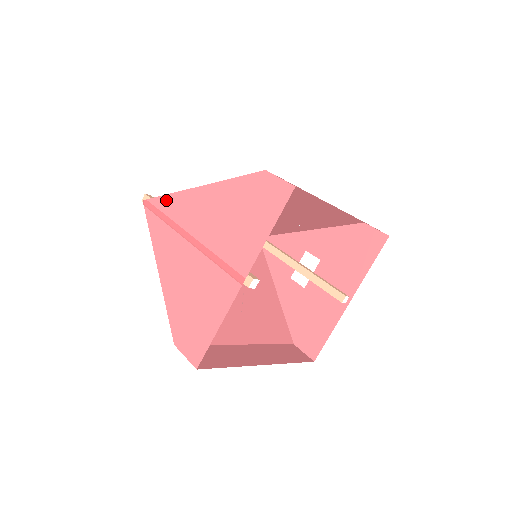
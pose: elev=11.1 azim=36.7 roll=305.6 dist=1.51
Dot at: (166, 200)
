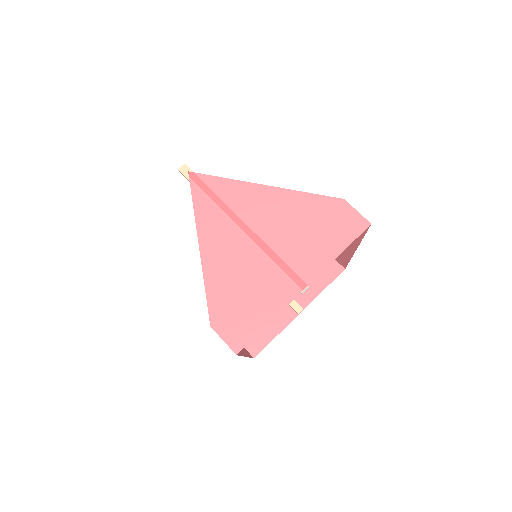
Dot at: (222, 183)
